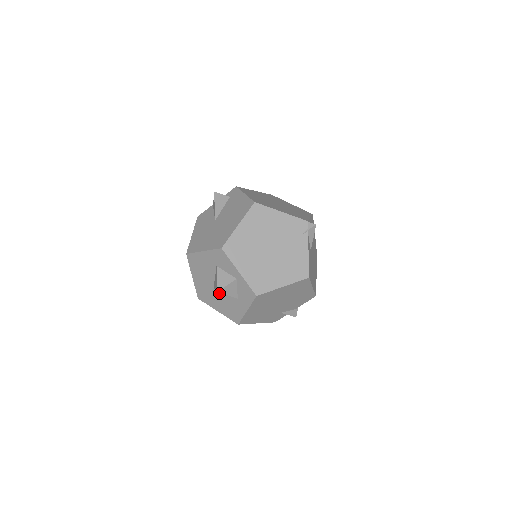
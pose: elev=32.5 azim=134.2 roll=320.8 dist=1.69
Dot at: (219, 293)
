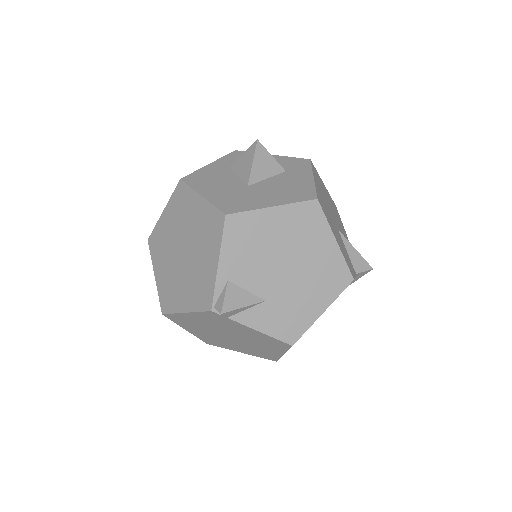
Dot at: occluded
